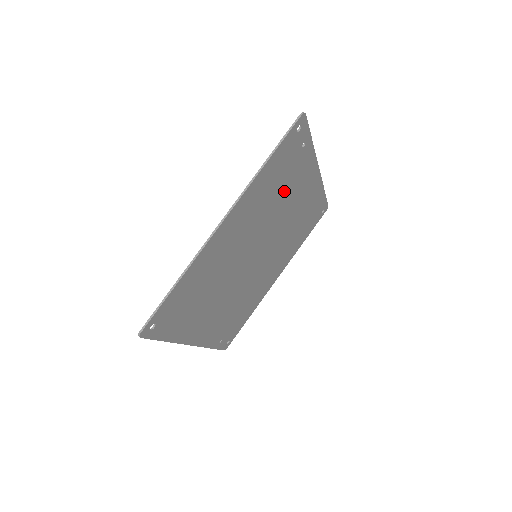
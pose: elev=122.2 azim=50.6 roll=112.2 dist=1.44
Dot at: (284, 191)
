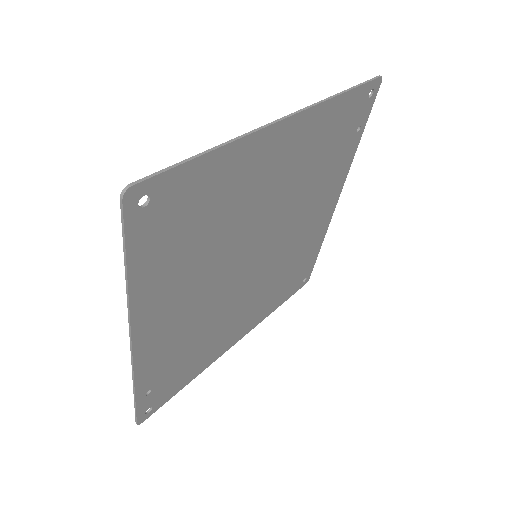
Dot at: (320, 177)
